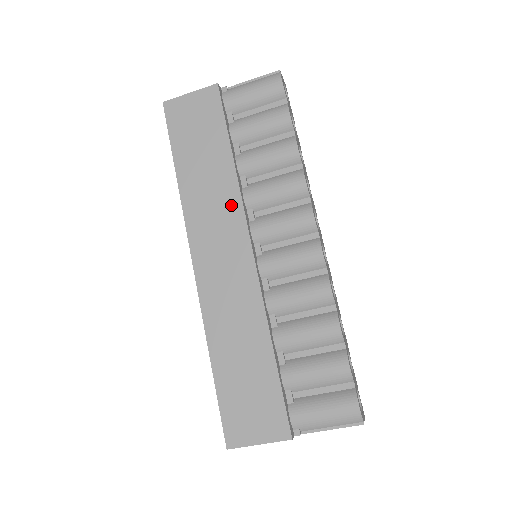
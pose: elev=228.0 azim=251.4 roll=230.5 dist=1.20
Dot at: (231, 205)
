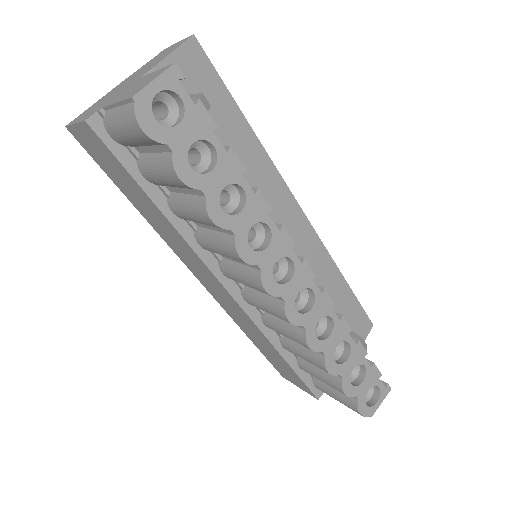
Dot at: (190, 252)
